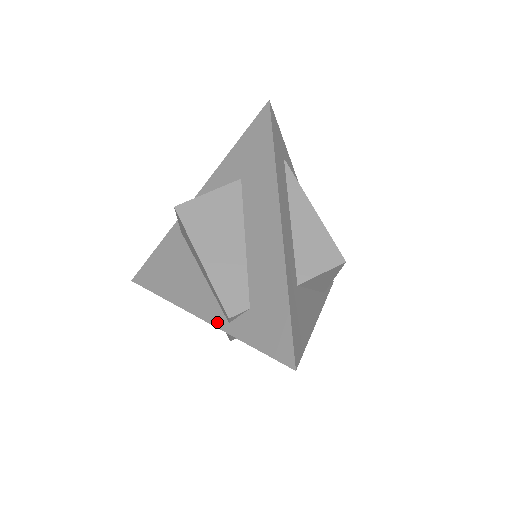
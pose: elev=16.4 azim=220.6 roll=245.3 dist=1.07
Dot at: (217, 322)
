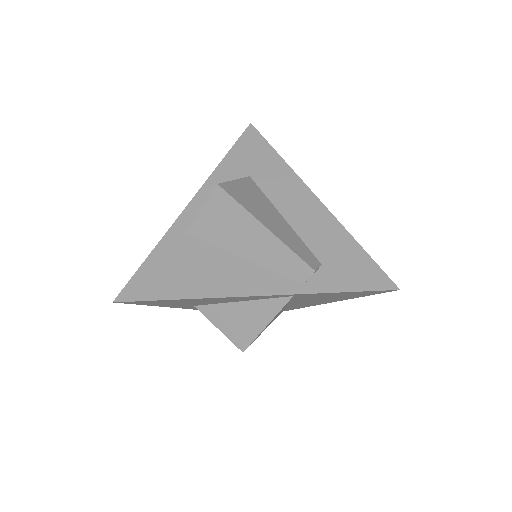
Dot at: (287, 290)
